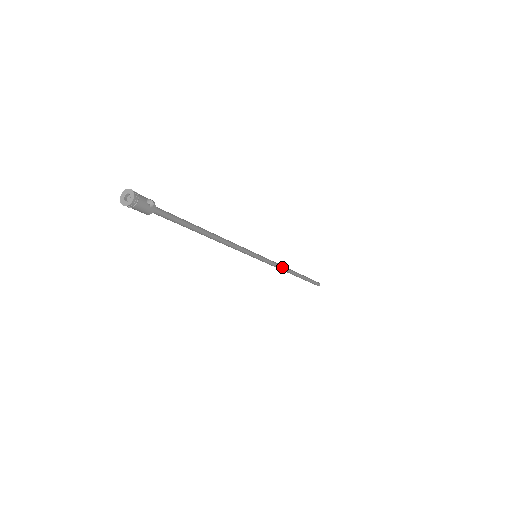
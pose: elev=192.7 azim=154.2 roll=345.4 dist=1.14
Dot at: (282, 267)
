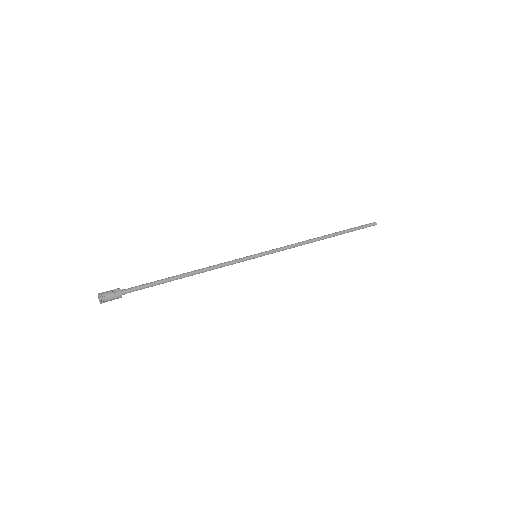
Dot at: (298, 244)
